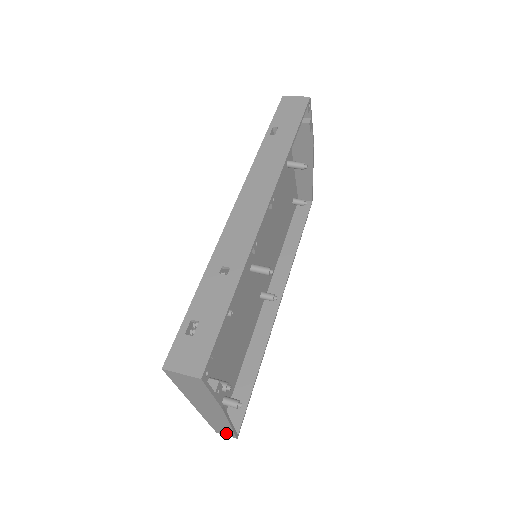
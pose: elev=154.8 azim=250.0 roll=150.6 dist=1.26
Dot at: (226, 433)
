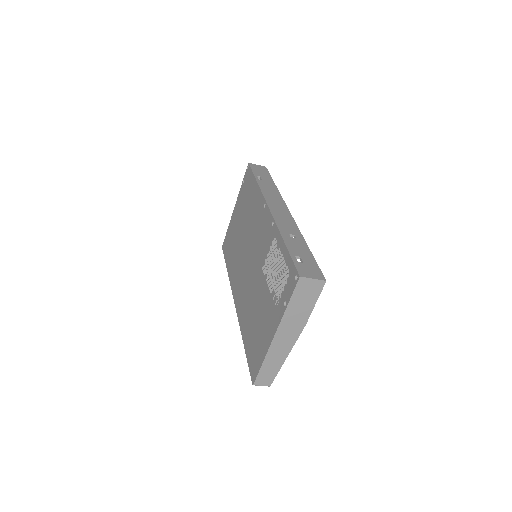
Dot at: (266, 380)
